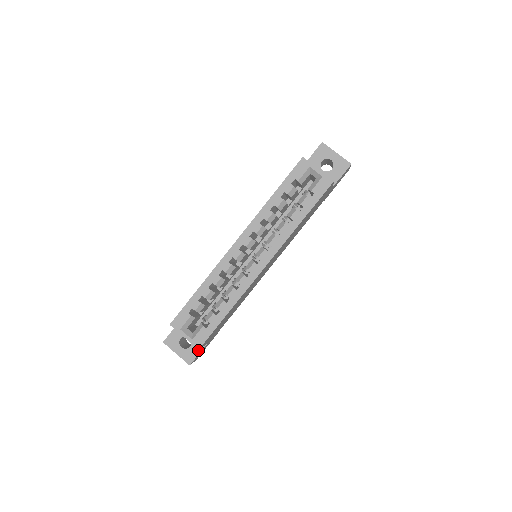
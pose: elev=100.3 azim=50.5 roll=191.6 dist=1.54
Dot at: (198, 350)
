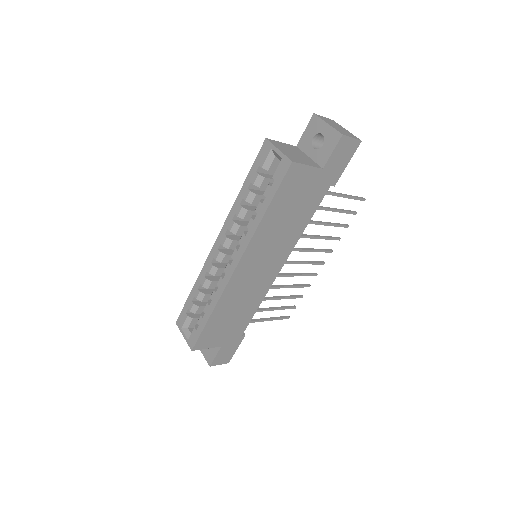
Dot at: (215, 352)
